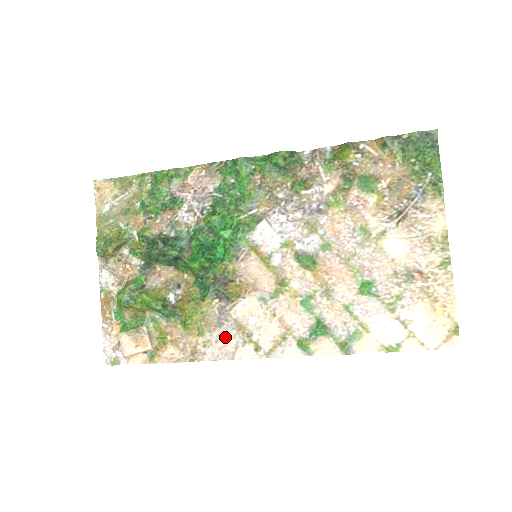
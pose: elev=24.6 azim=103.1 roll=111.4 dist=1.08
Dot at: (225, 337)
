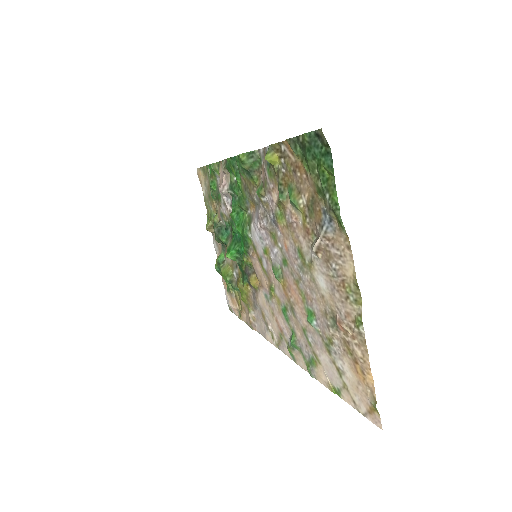
Dot at: (259, 319)
